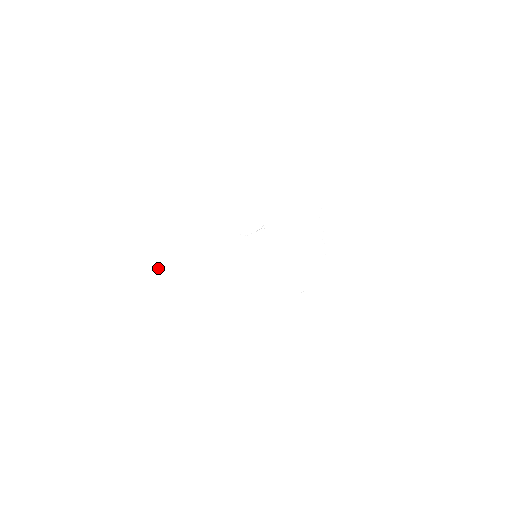
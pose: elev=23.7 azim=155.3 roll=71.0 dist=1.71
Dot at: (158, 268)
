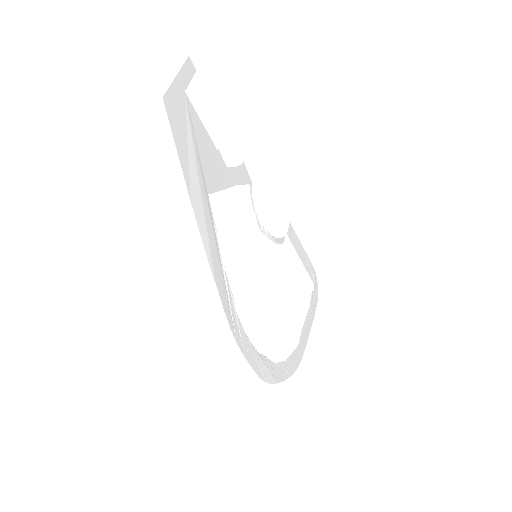
Dot at: (172, 111)
